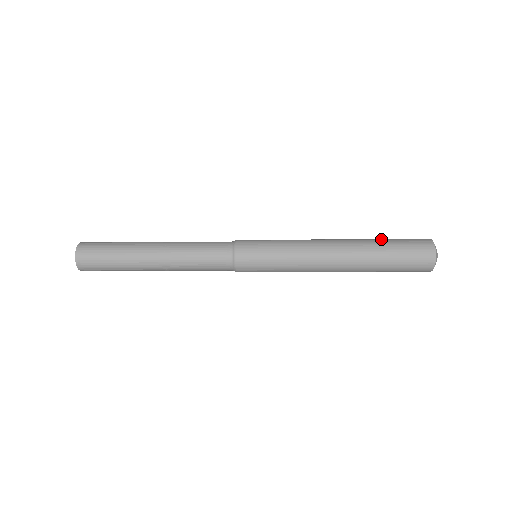
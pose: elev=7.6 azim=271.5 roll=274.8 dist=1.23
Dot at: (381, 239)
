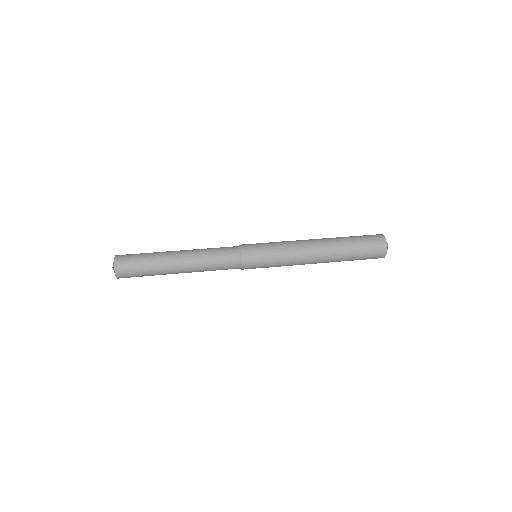
Dot at: (351, 243)
